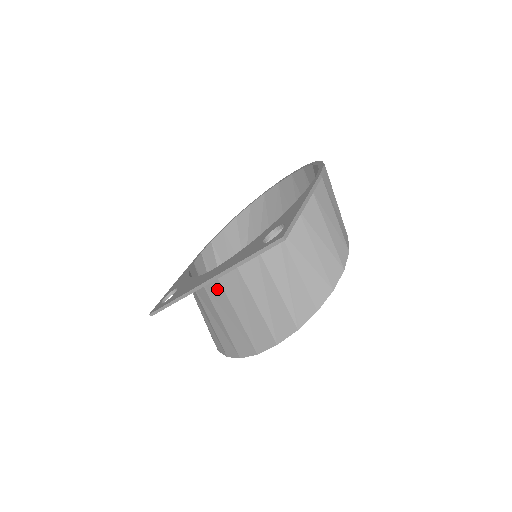
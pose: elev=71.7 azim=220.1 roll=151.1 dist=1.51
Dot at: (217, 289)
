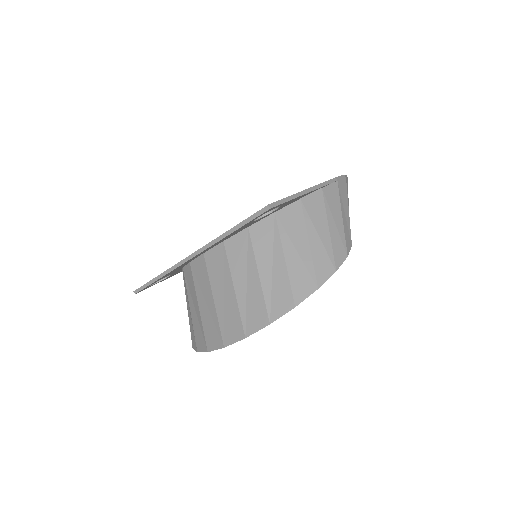
Dot at: (202, 270)
